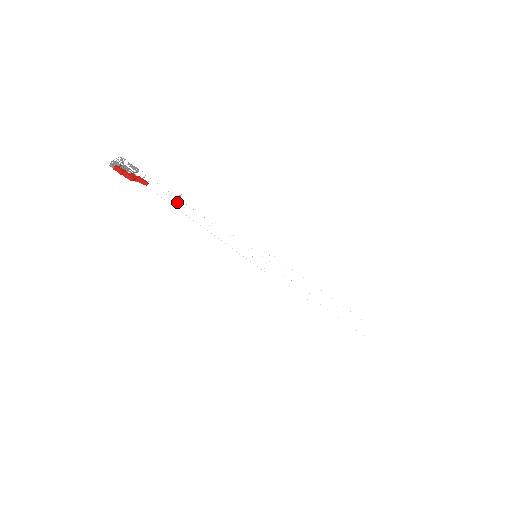
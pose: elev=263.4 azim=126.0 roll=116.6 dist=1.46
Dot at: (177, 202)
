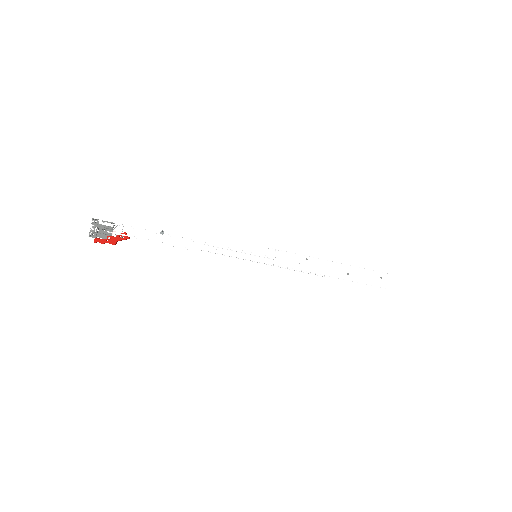
Dot at: (162, 243)
